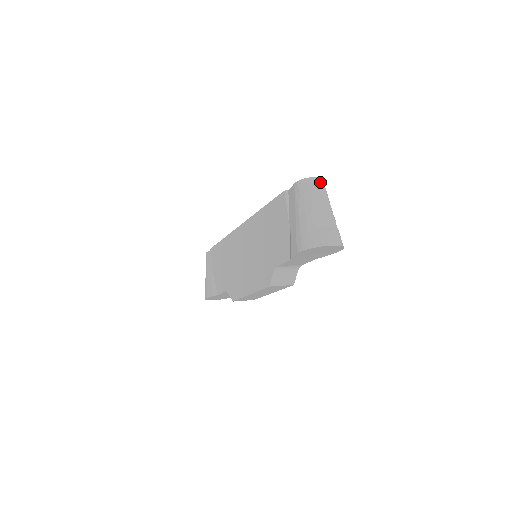
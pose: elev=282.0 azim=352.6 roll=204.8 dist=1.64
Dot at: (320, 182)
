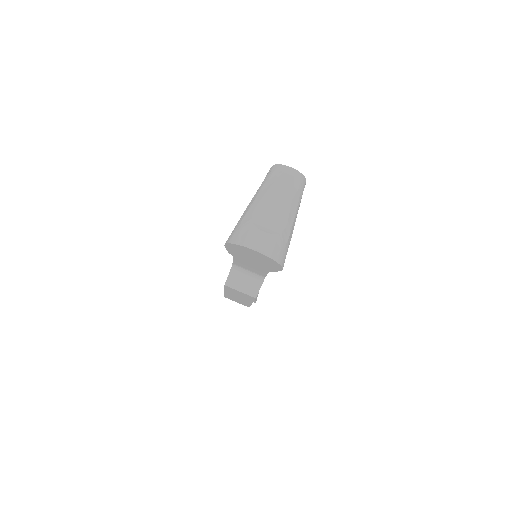
Dot at: (293, 175)
